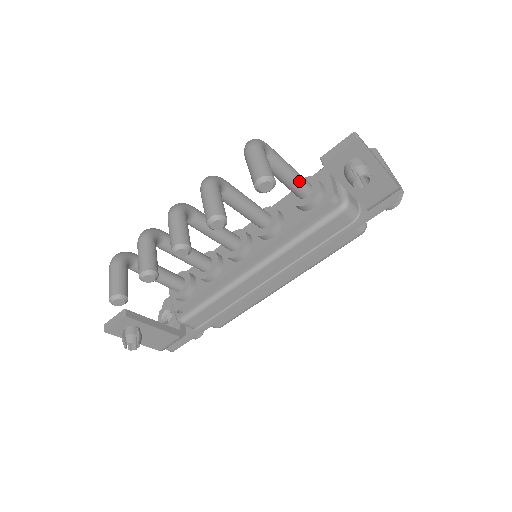
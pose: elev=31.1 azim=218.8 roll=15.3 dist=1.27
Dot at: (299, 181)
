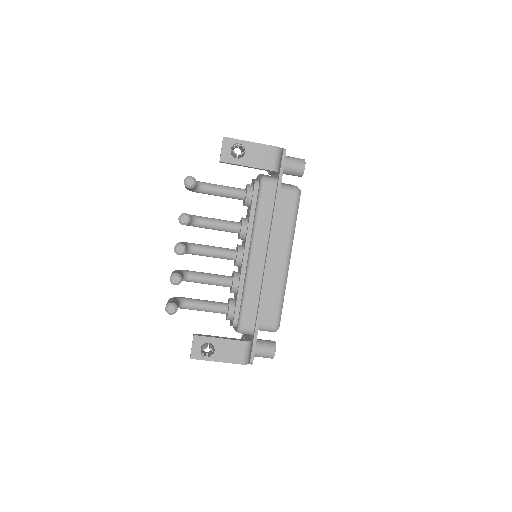
Dot at: (233, 189)
